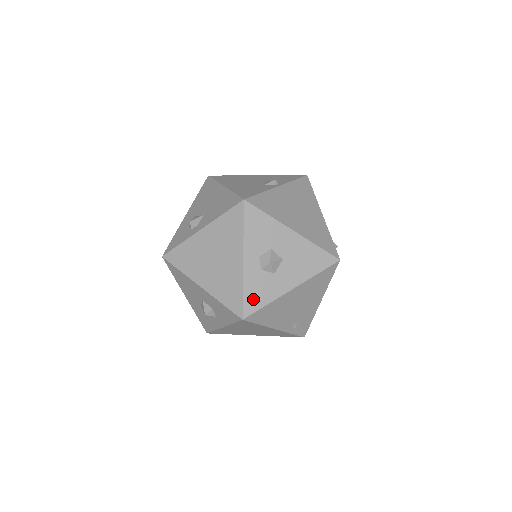
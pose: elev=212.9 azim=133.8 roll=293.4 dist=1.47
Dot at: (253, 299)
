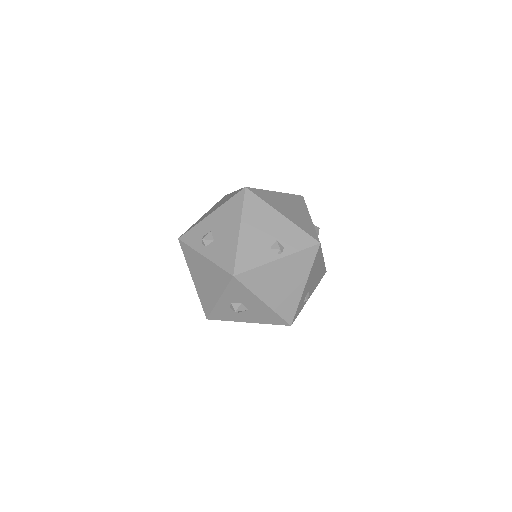
Dot at: (218, 315)
